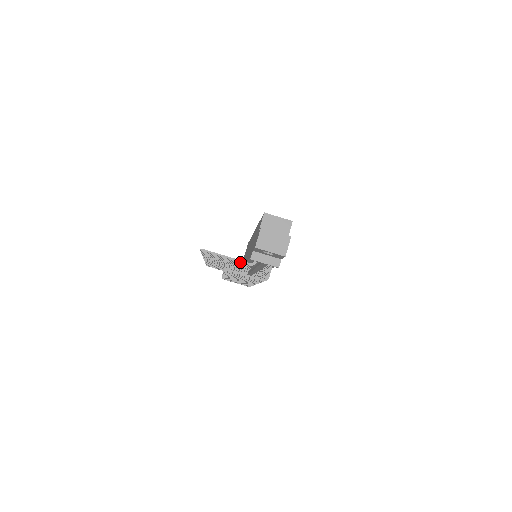
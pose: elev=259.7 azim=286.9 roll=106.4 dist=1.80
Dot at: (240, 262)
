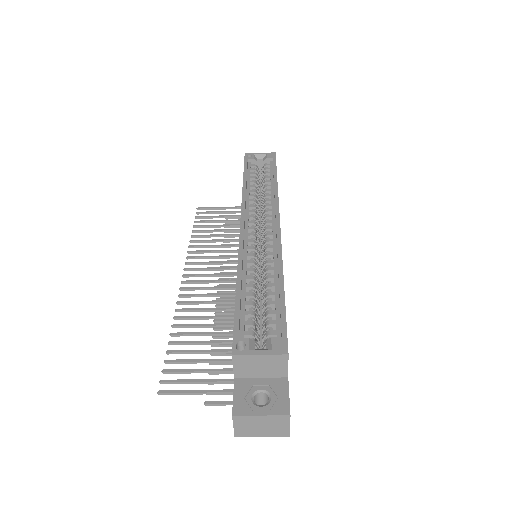
Dot at: (226, 382)
